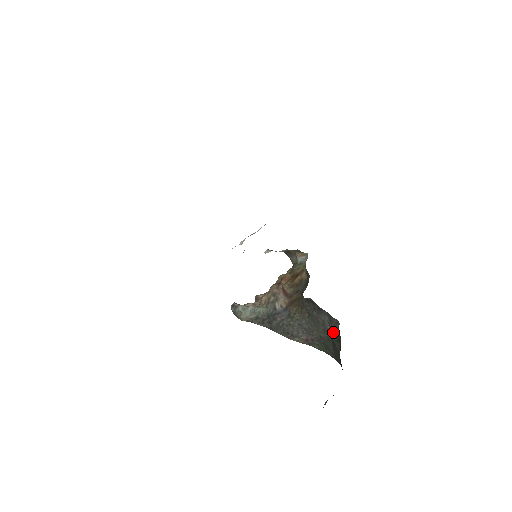
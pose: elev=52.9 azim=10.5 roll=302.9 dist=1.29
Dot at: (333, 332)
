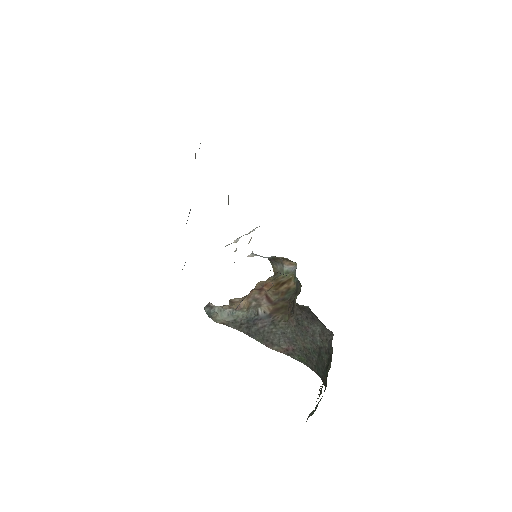
Dot at: (323, 344)
